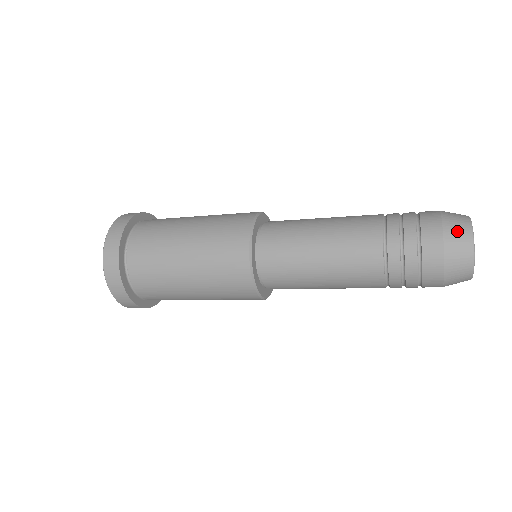
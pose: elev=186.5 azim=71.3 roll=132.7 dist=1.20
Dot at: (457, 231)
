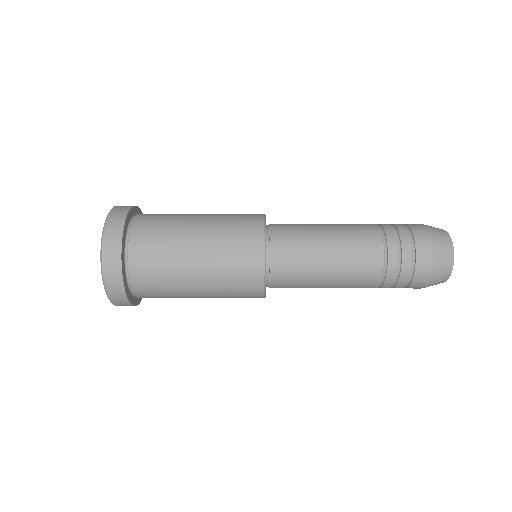
Dot at: (442, 241)
